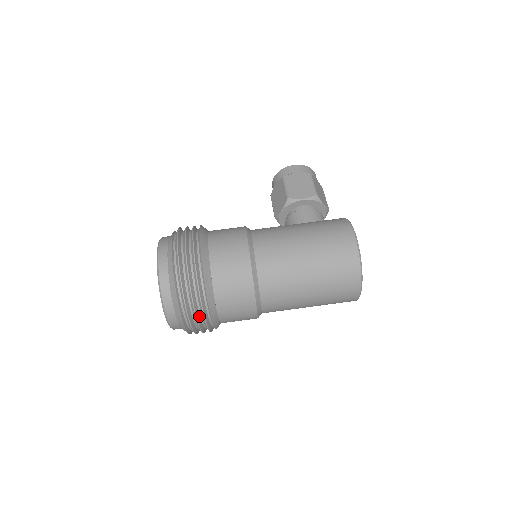
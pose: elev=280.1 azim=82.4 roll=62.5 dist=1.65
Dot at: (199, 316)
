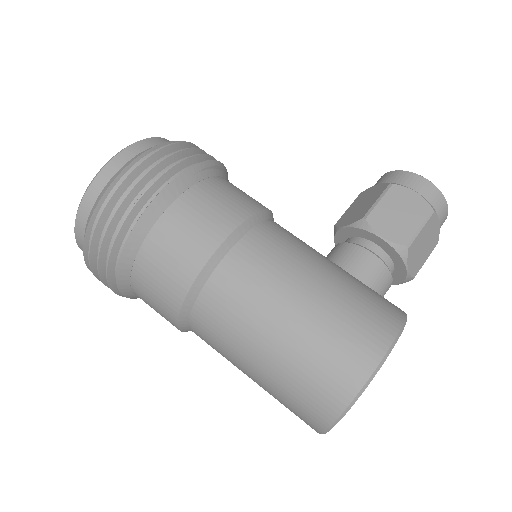
Dot at: occluded
